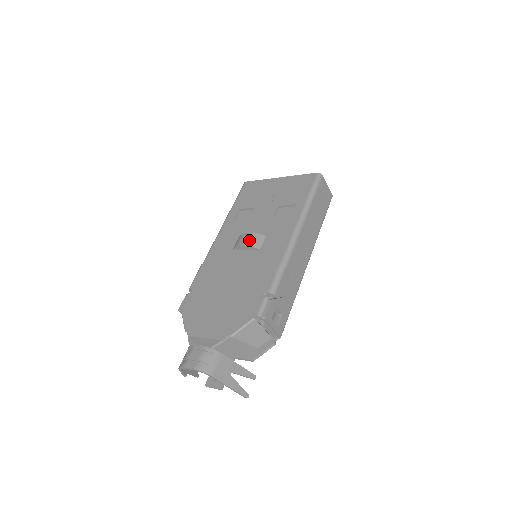
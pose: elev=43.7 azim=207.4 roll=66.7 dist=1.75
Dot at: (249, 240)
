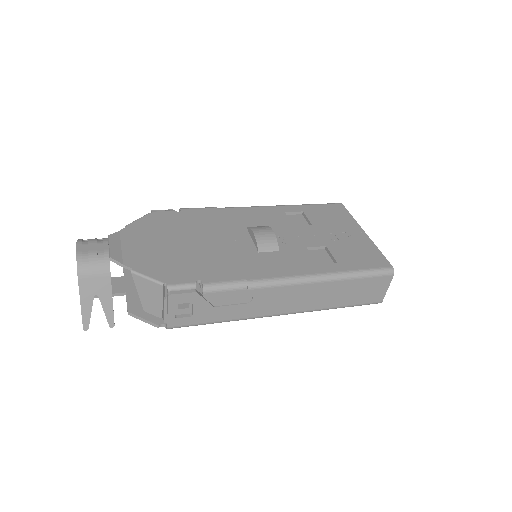
Dot at: (264, 235)
